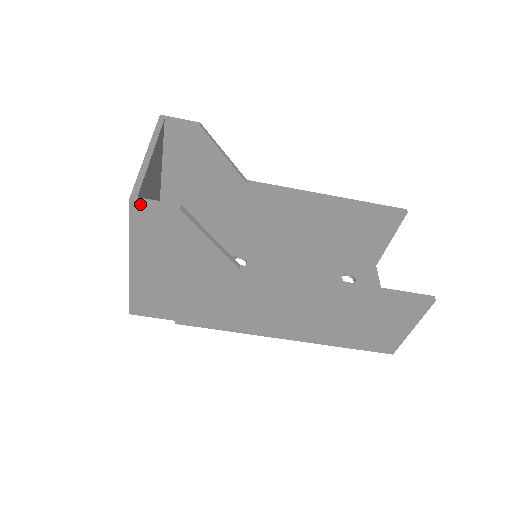
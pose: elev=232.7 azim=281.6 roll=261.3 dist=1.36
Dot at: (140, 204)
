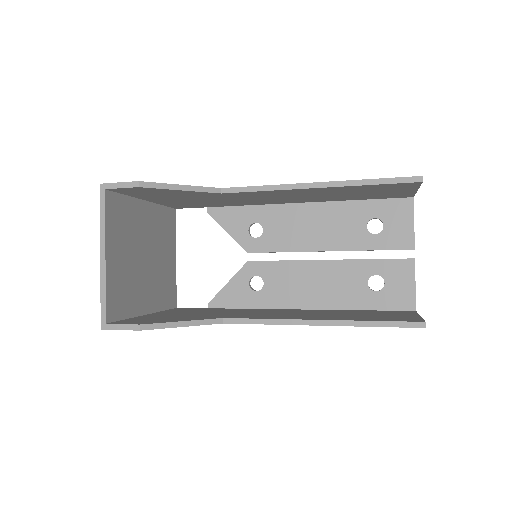
Dot at: (110, 329)
